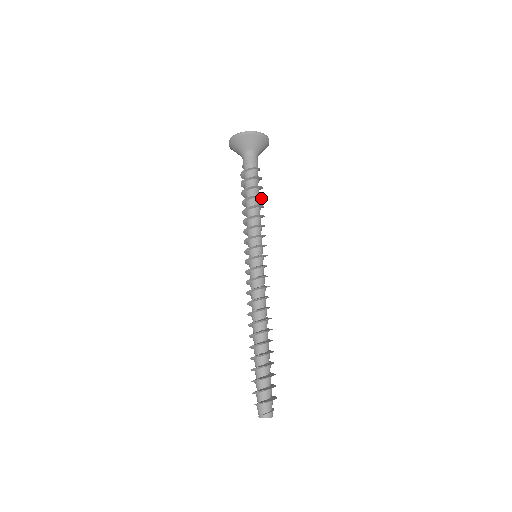
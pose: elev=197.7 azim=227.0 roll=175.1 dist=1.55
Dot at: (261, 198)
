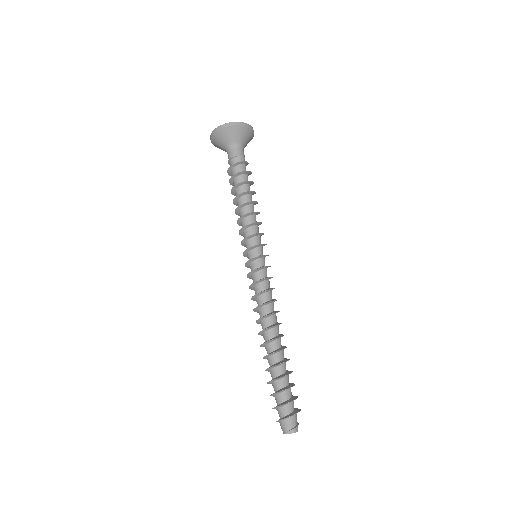
Dot at: occluded
